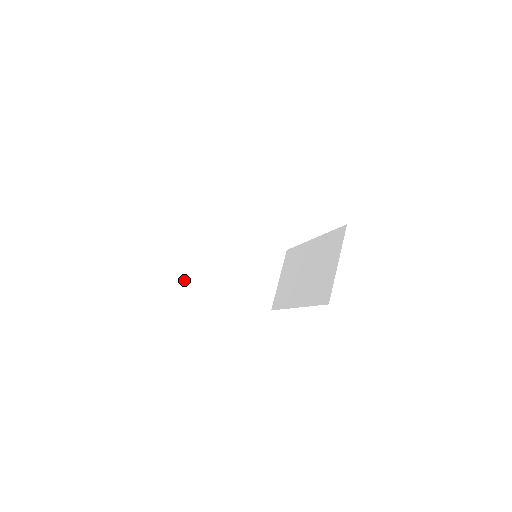
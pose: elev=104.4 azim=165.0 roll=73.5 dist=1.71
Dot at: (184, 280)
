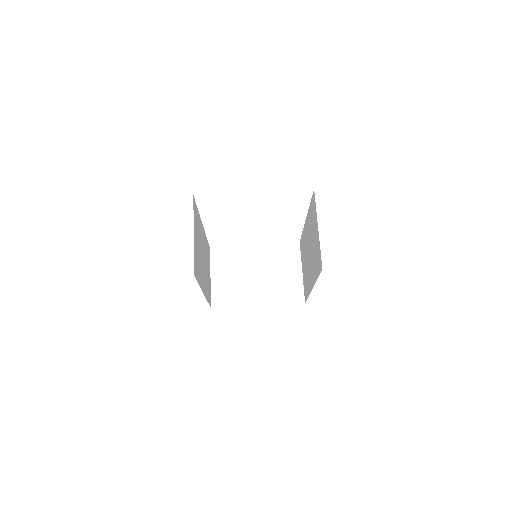
Dot at: (213, 306)
